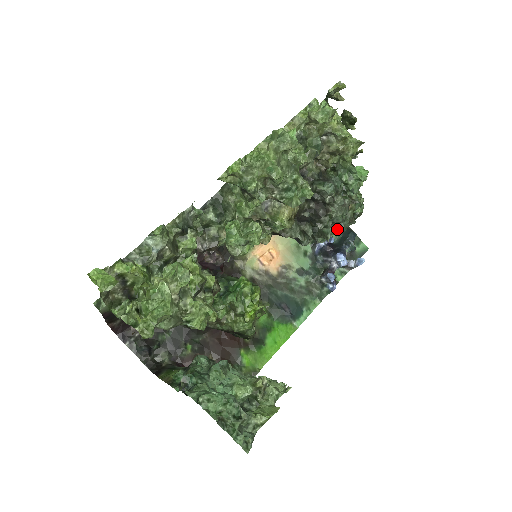
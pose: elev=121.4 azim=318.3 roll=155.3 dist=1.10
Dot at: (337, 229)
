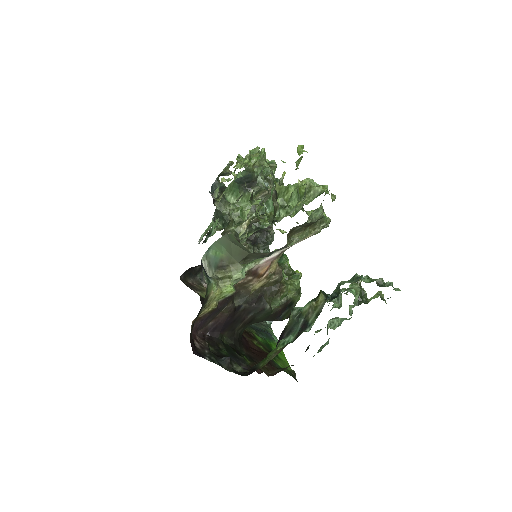
Dot at: occluded
